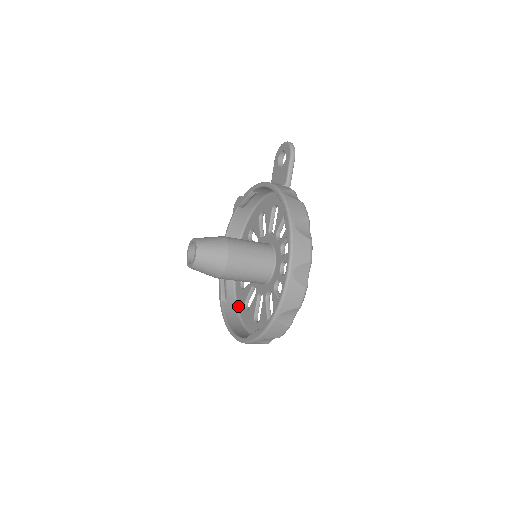
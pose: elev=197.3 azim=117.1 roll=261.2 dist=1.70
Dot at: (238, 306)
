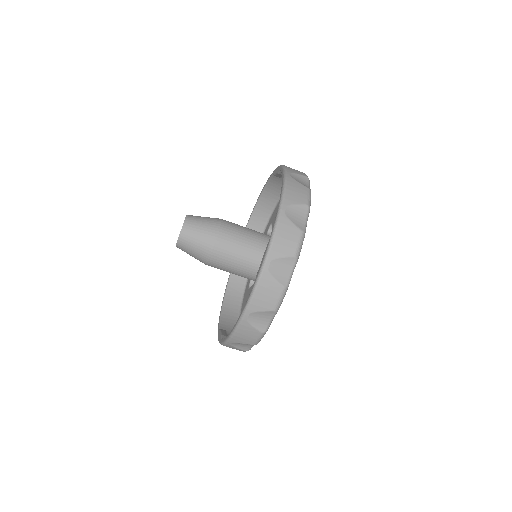
Dot at: occluded
